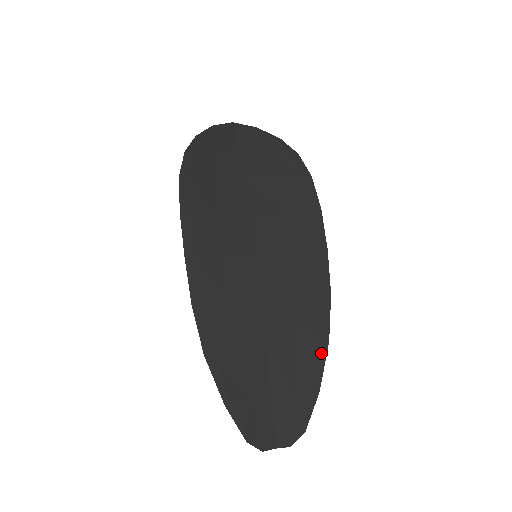
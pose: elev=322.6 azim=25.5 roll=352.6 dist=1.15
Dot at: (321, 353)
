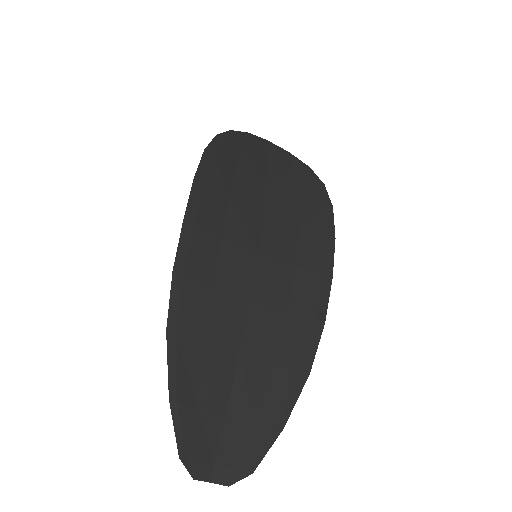
Dot at: (298, 383)
